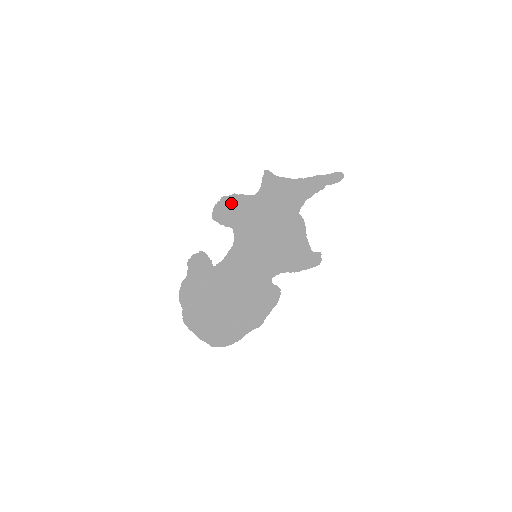
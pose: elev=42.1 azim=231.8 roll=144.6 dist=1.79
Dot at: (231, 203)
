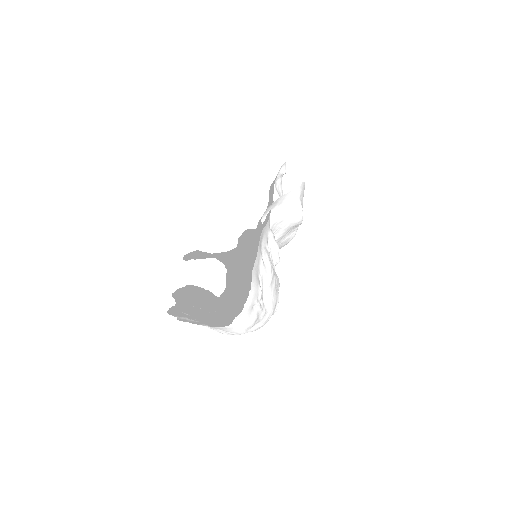
Dot at: occluded
